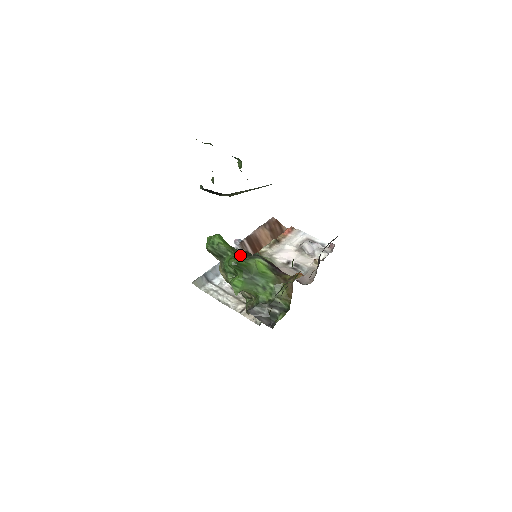
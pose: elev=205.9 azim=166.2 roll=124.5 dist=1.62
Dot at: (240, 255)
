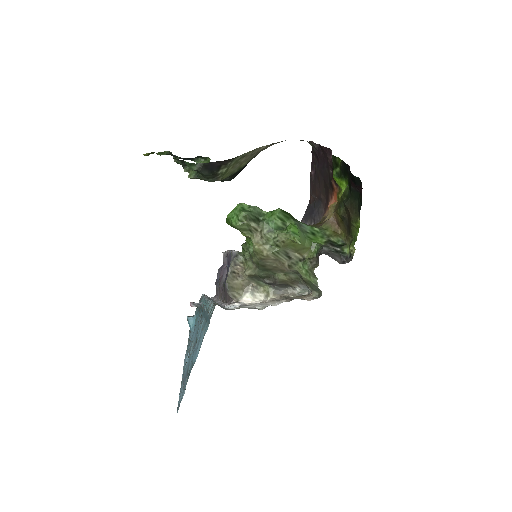
Dot at: occluded
